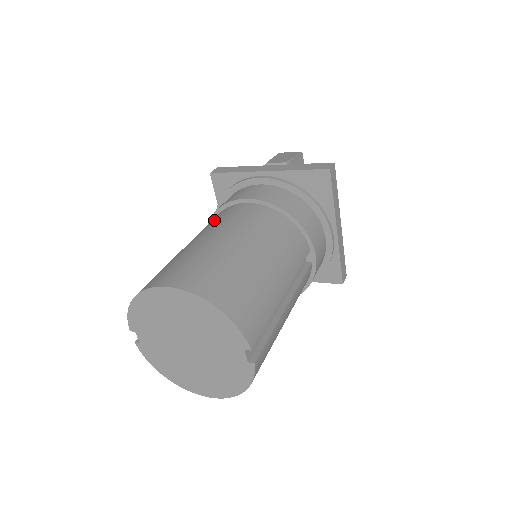
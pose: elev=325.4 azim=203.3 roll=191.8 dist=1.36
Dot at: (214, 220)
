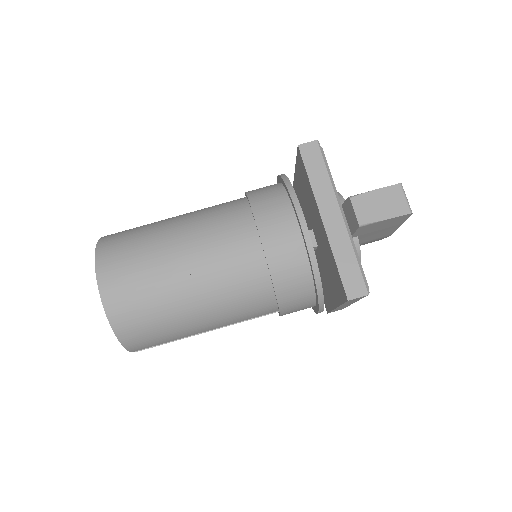
Dot at: (222, 225)
